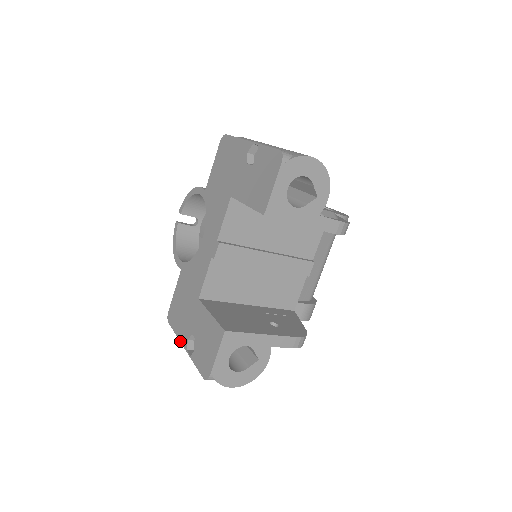
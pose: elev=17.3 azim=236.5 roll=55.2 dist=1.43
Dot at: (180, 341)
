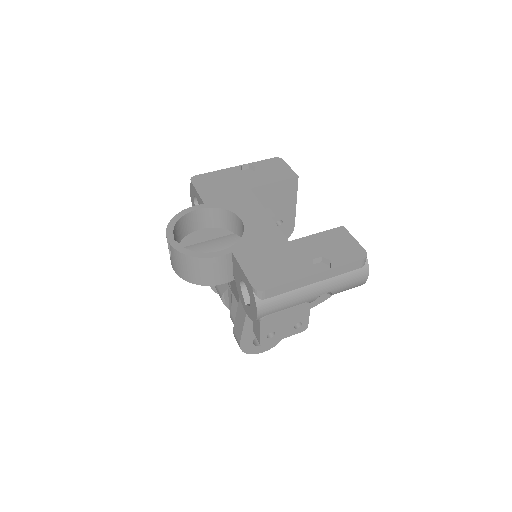
Dot at: (304, 277)
